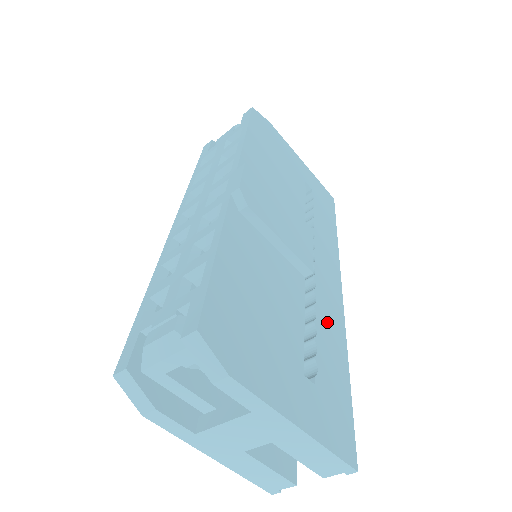
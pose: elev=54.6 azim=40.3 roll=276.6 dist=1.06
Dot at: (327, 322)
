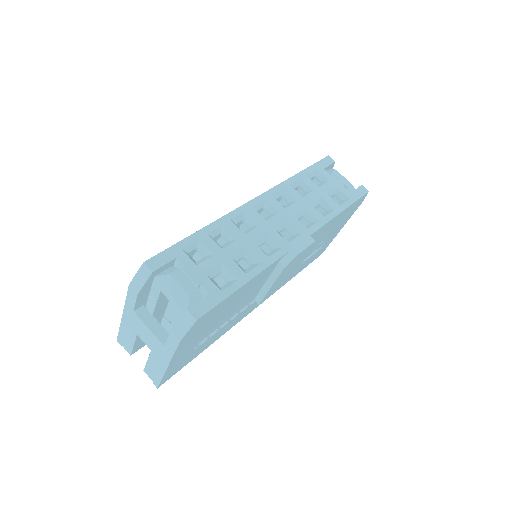
Dot at: (232, 323)
